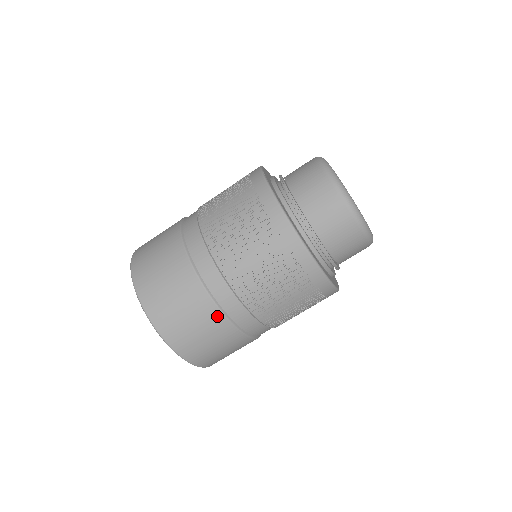
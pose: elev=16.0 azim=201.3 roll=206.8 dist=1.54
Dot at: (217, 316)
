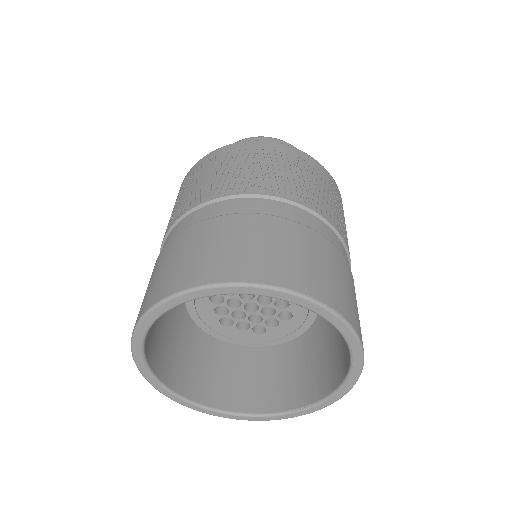
Dot at: (199, 227)
